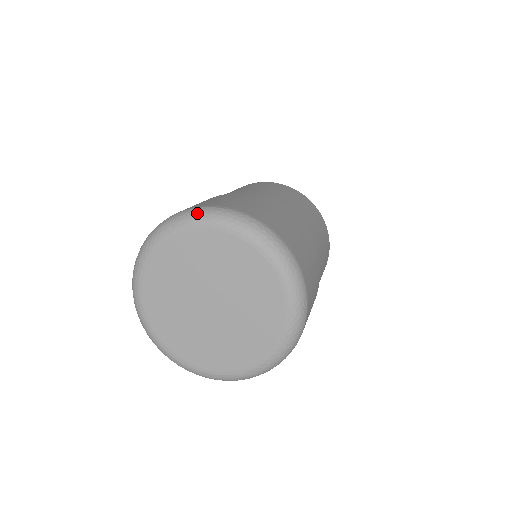
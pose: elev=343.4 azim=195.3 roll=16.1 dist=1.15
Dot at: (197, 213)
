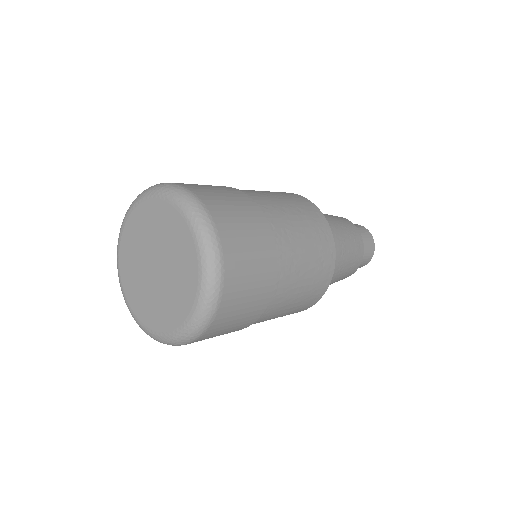
Dot at: (126, 214)
